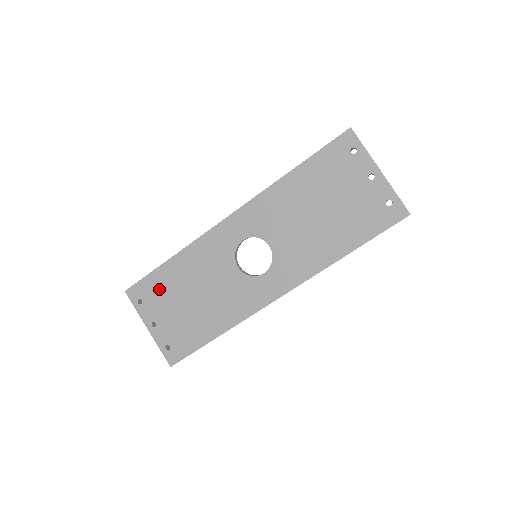
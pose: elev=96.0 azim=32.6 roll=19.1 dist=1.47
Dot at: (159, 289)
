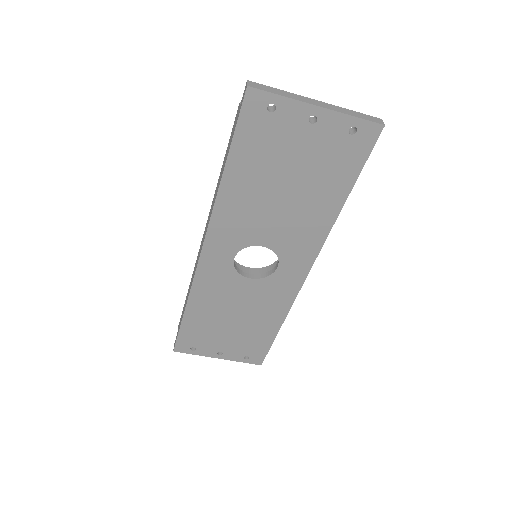
Dot at: (199, 333)
